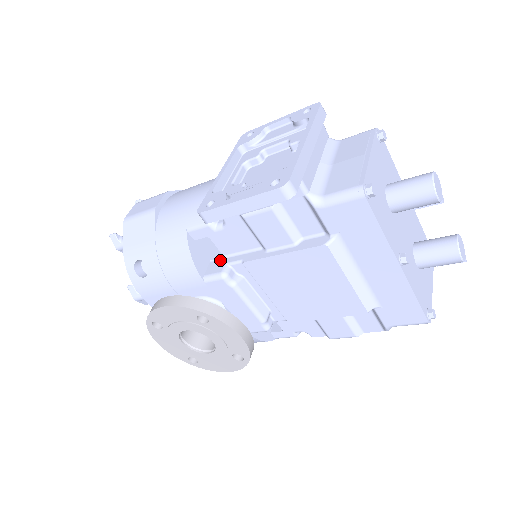
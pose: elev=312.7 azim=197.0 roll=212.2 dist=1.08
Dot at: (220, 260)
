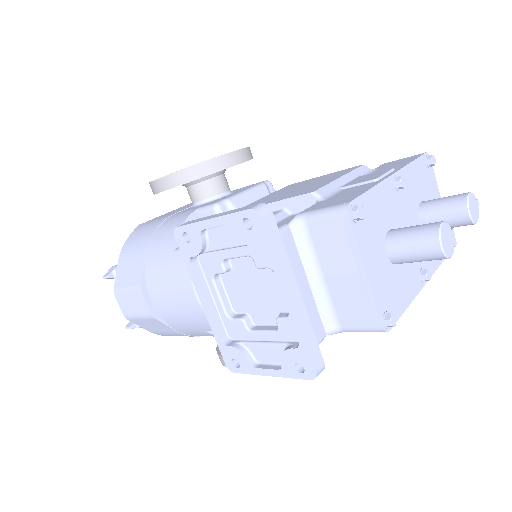
Dot at: occluded
